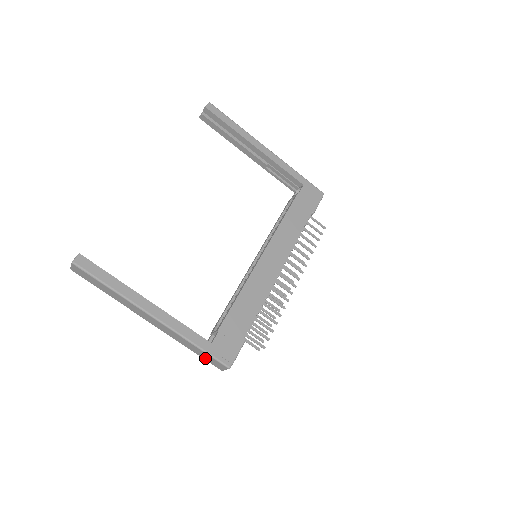
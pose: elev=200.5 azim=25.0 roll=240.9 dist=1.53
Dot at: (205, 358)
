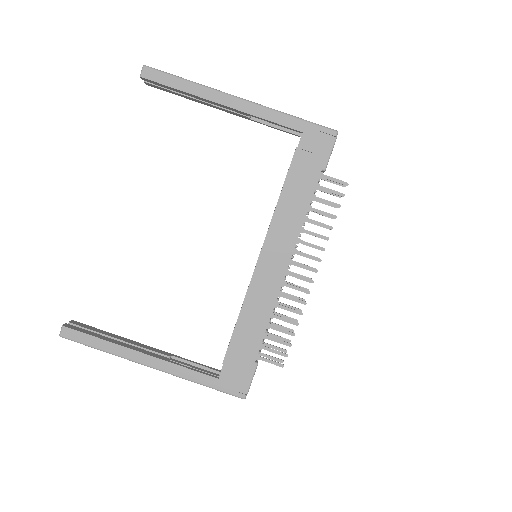
Dot at: occluded
